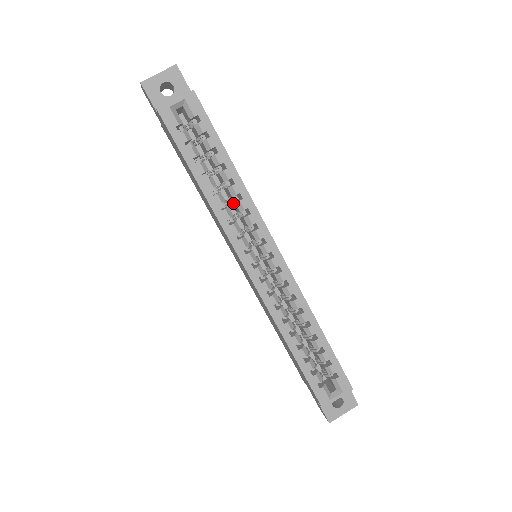
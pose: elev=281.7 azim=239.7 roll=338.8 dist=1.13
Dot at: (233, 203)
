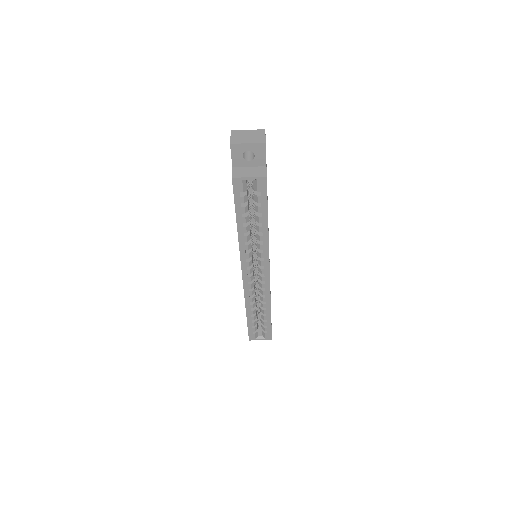
Dot at: occluded
